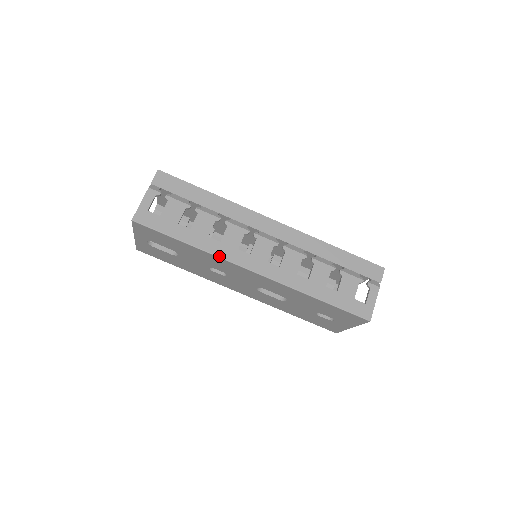
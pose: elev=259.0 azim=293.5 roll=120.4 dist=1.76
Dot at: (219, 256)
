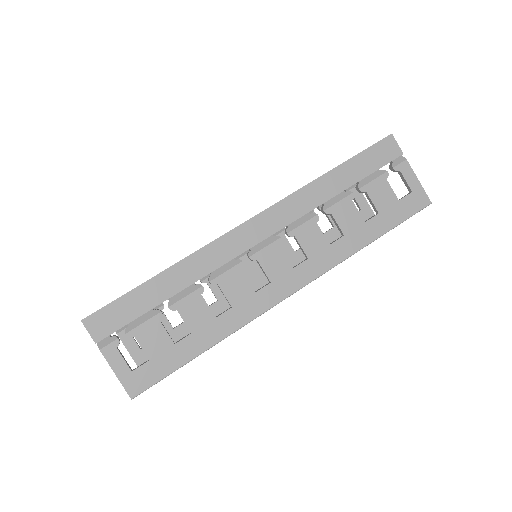
Dot at: (248, 322)
